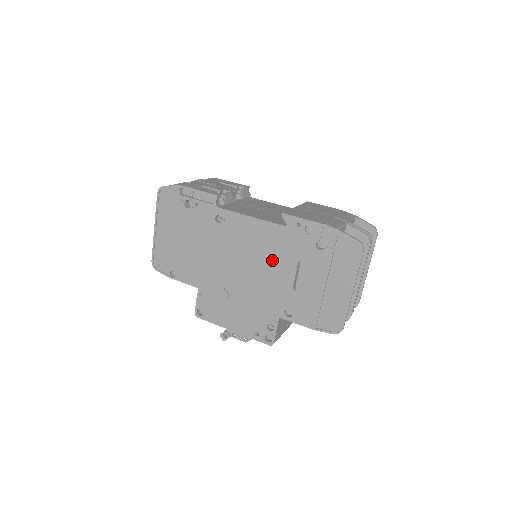
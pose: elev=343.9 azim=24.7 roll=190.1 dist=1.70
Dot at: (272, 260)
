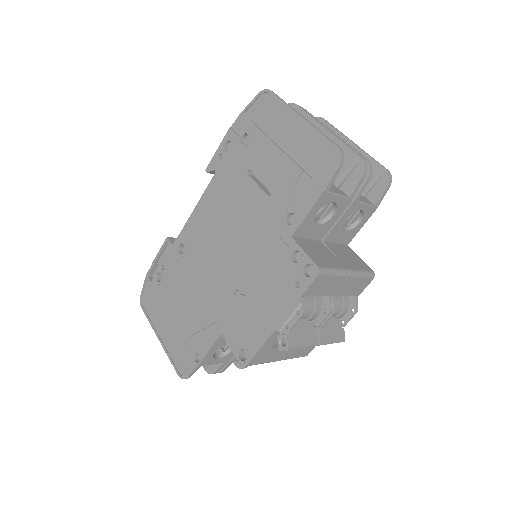
Dot at: (234, 207)
